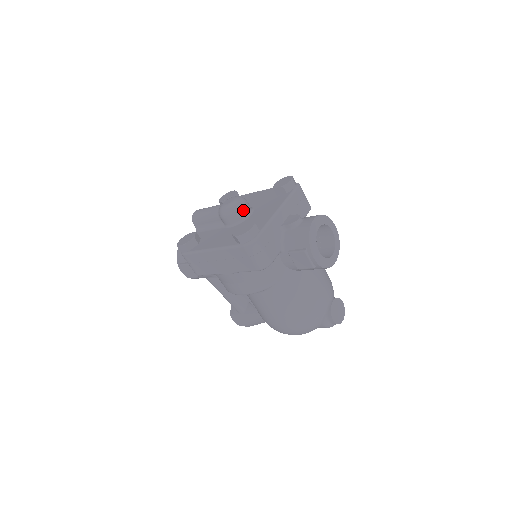
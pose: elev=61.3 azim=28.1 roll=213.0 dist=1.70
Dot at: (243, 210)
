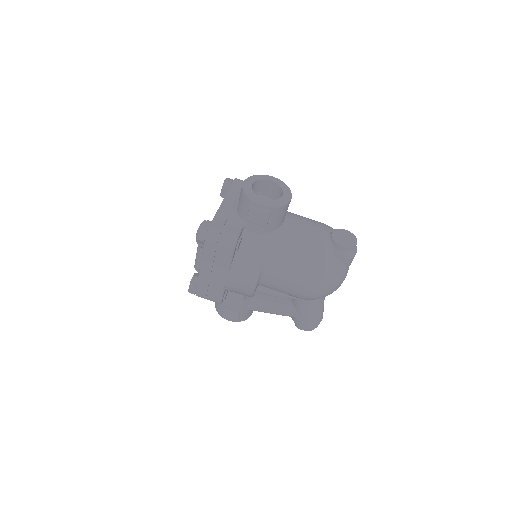
Dot at: occluded
